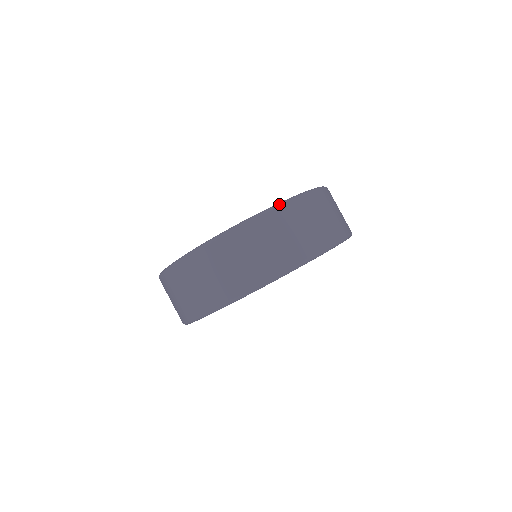
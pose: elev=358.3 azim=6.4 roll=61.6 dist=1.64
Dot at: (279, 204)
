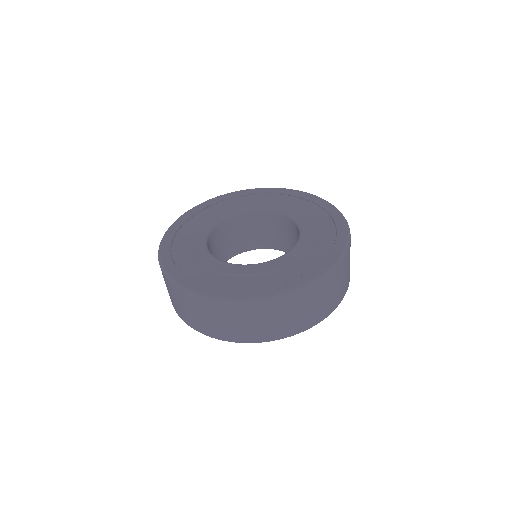
Dot at: (195, 294)
